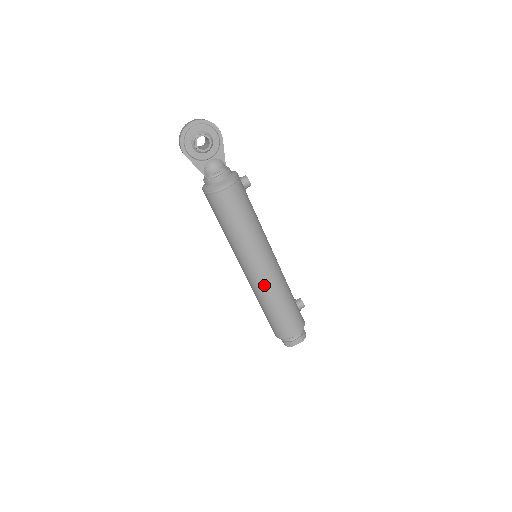
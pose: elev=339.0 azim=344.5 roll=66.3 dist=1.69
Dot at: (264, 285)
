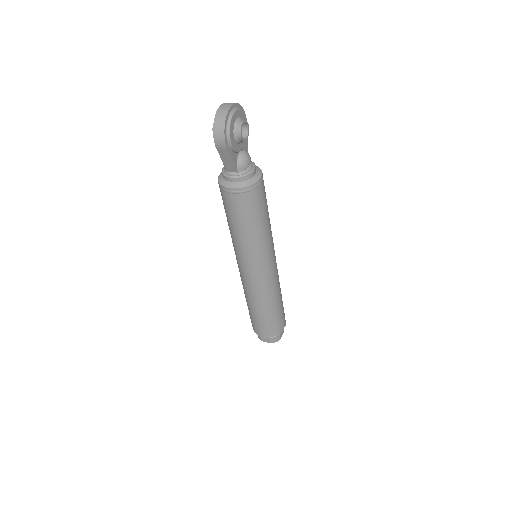
Dot at: (273, 283)
